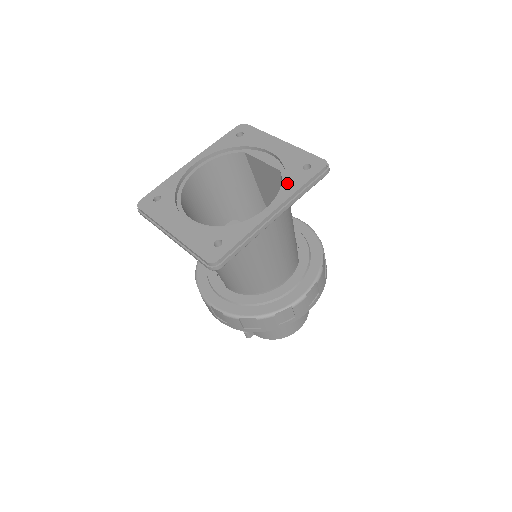
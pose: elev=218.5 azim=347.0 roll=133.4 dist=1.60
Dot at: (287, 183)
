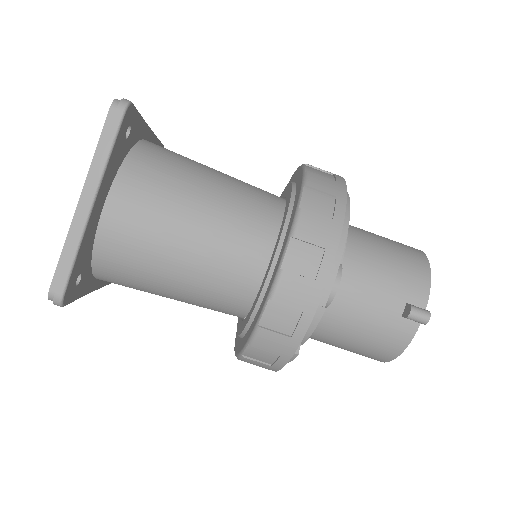
Dot at: occluded
